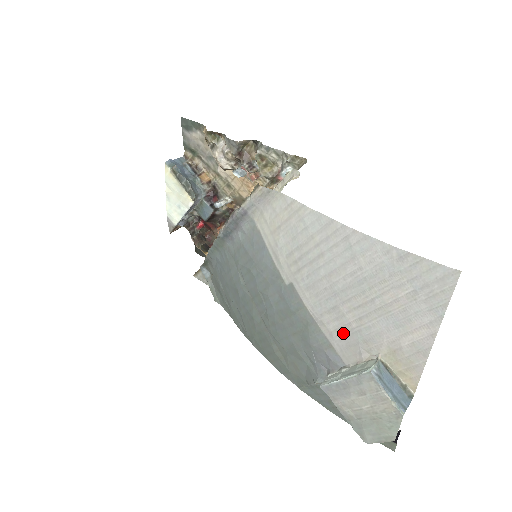
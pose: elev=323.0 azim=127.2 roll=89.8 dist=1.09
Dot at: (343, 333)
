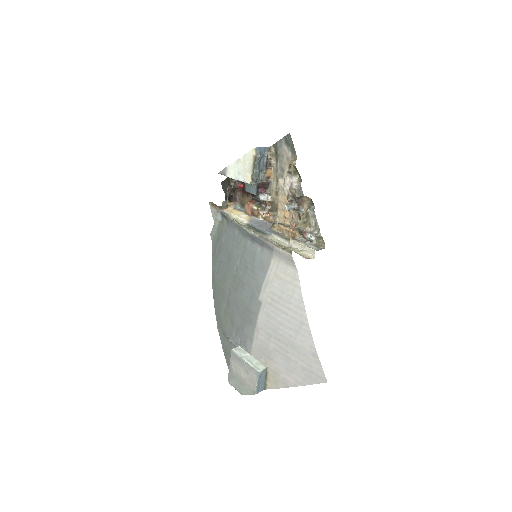
Dot at: (263, 345)
